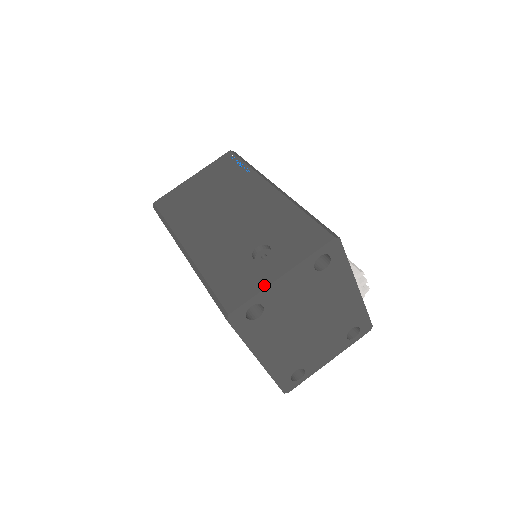
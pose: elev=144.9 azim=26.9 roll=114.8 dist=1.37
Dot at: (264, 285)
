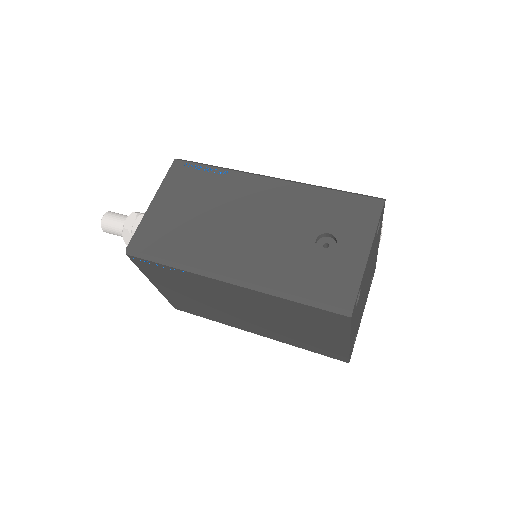
Dot at: (361, 269)
